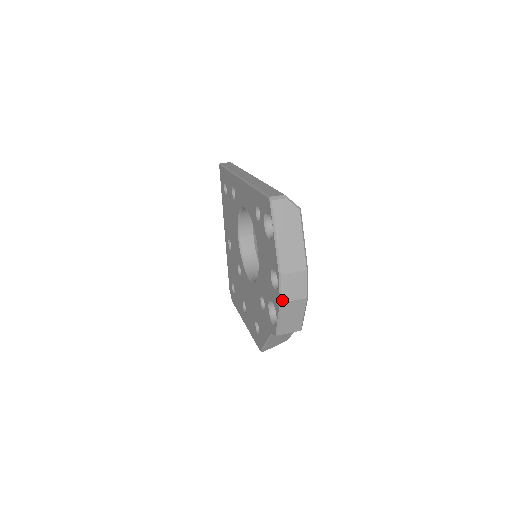
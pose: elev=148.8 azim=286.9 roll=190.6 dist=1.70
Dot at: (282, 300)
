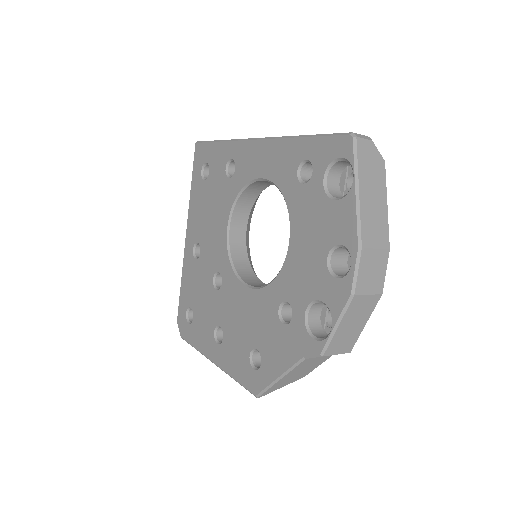
Dot at: (355, 291)
